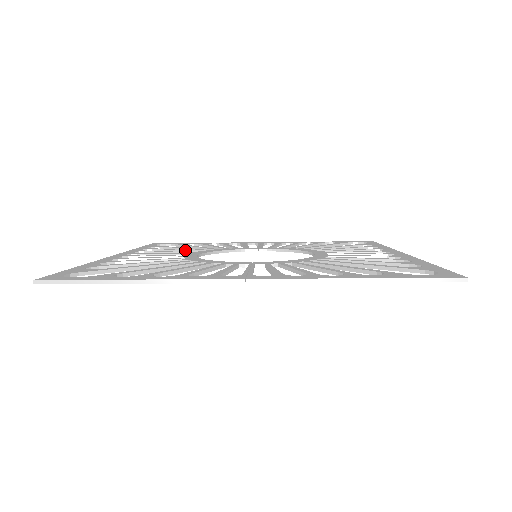
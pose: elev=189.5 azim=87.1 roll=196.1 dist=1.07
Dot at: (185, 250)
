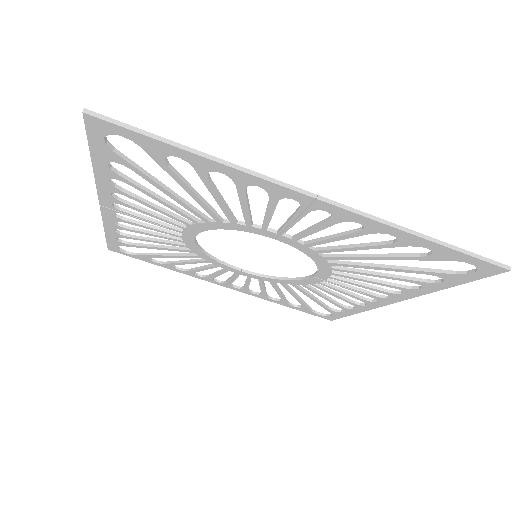
Dot at: (169, 240)
